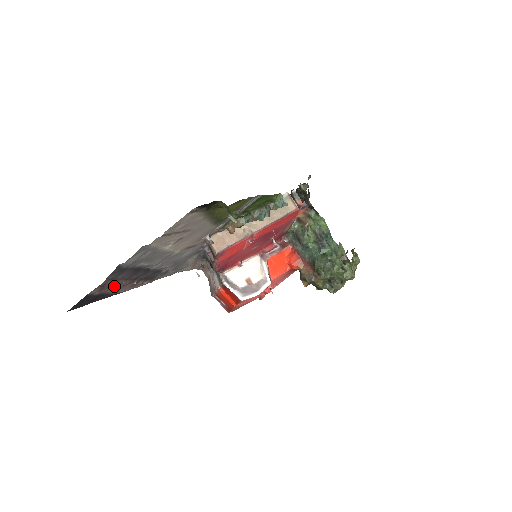
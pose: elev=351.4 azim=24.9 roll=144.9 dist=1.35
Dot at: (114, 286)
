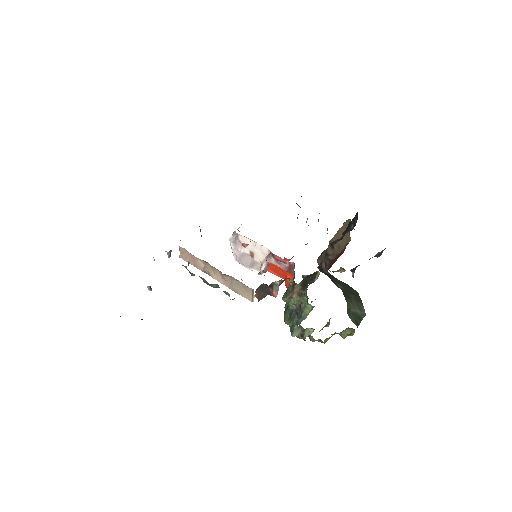
Dot at: occluded
